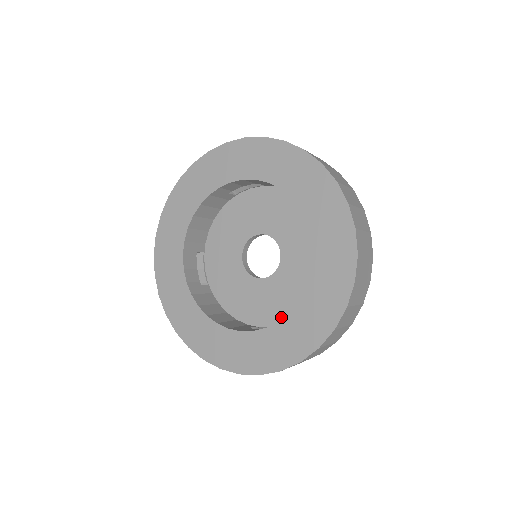
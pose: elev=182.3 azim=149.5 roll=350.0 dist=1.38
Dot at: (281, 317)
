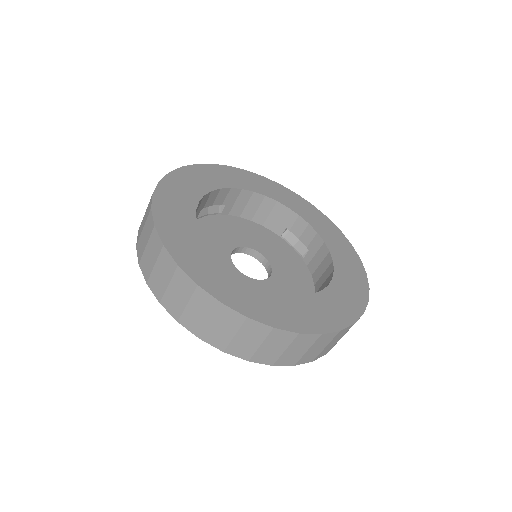
Dot at: occluded
